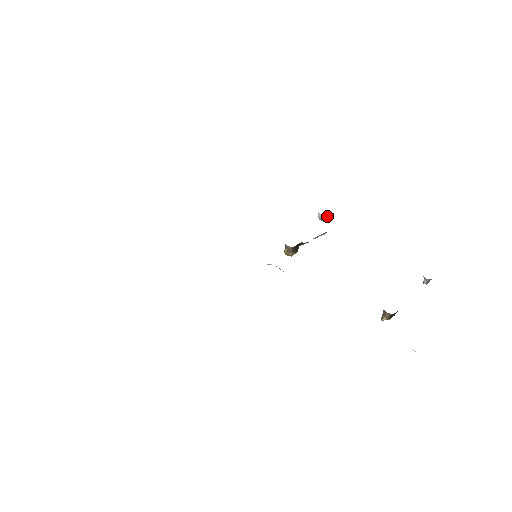
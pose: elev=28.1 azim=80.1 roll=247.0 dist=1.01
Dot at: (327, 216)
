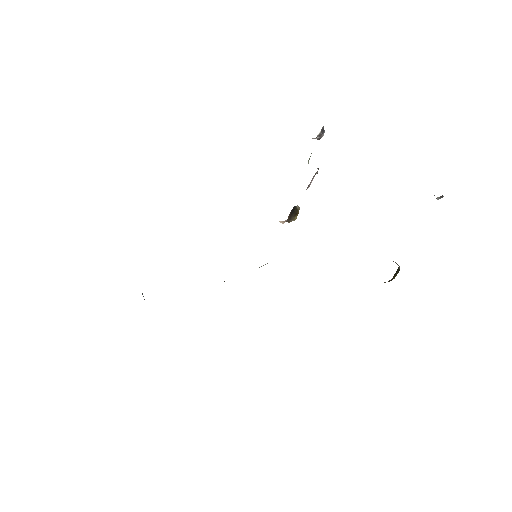
Dot at: (317, 136)
